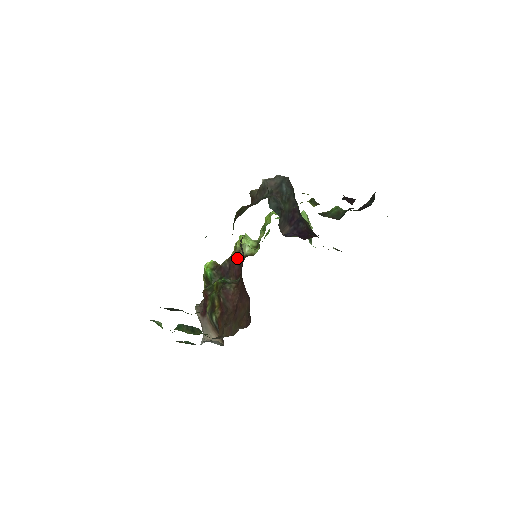
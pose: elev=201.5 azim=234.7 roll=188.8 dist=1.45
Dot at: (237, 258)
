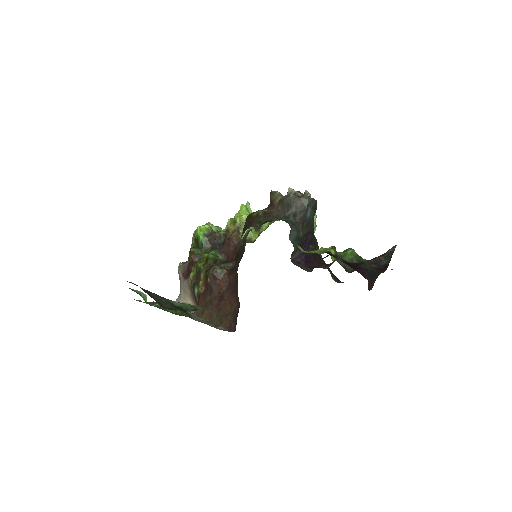
Dot at: (234, 238)
